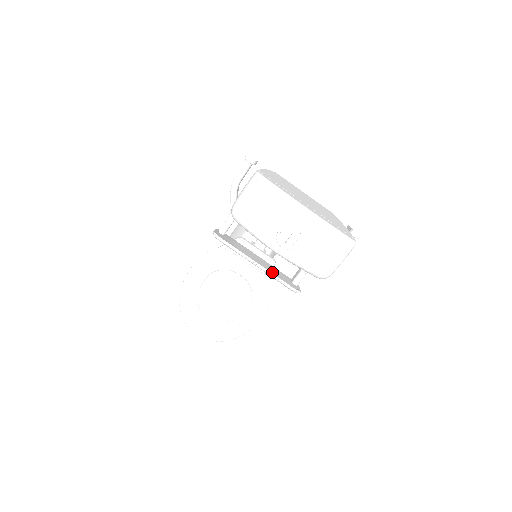
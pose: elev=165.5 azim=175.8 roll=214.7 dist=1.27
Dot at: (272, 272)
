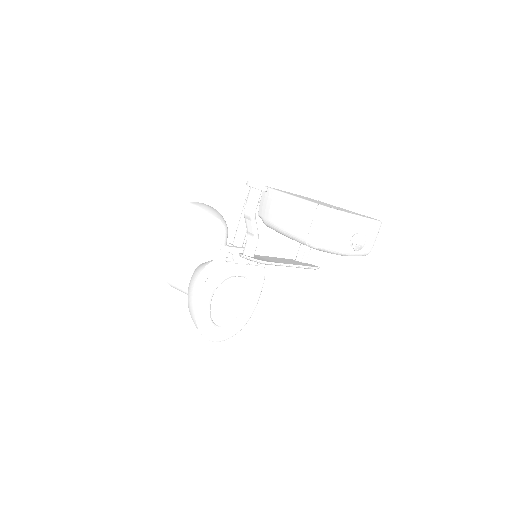
Dot at: (301, 265)
